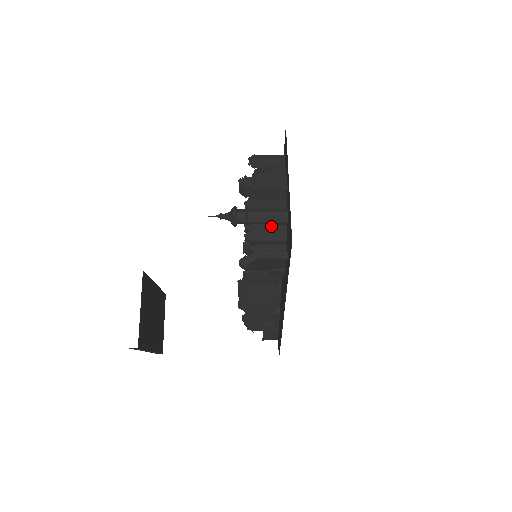
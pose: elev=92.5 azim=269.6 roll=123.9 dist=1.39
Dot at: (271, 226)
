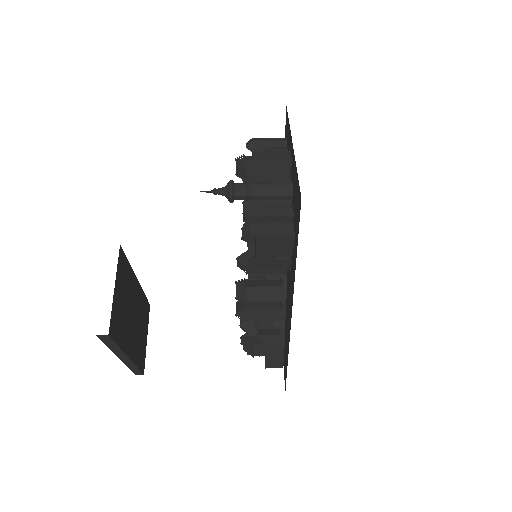
Dot at: (274, 204)
